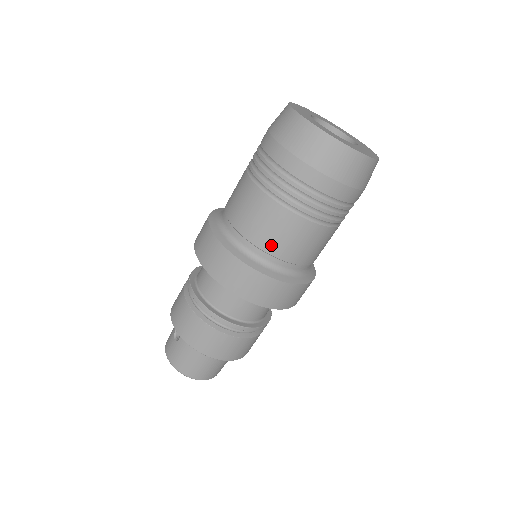
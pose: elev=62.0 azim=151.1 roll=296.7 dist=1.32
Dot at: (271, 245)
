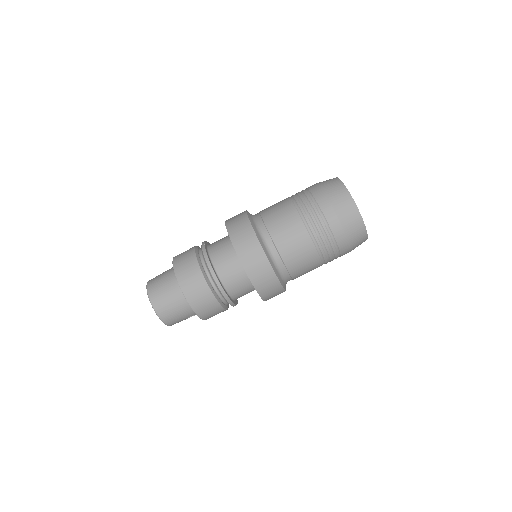
Dot at: (269, 218)
